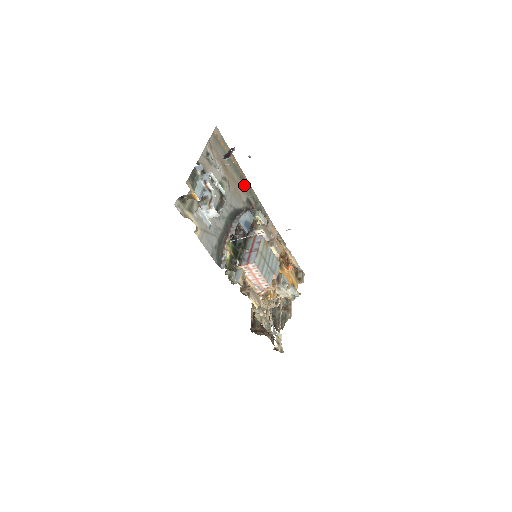
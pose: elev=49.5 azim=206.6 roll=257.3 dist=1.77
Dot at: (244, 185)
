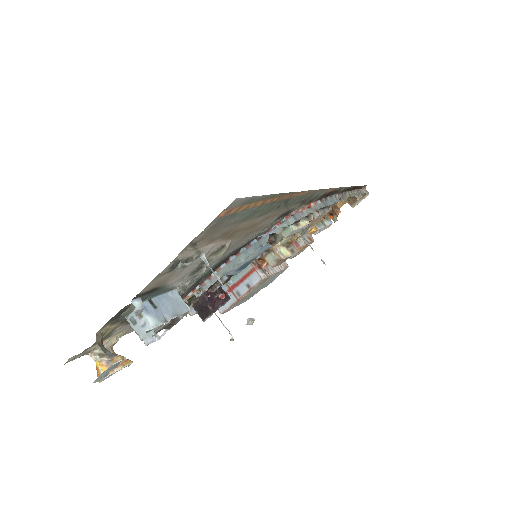
Dot at: (284, 206)
